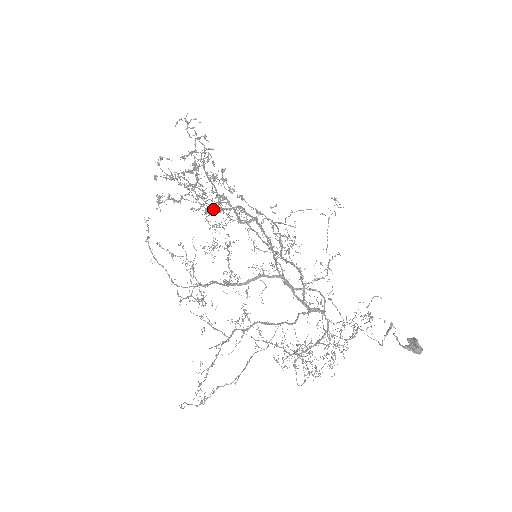
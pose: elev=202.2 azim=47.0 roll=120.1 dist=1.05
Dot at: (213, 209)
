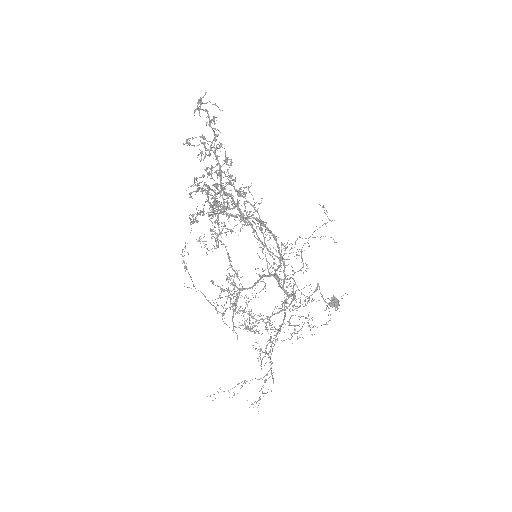
Dot at: (215, 205)
